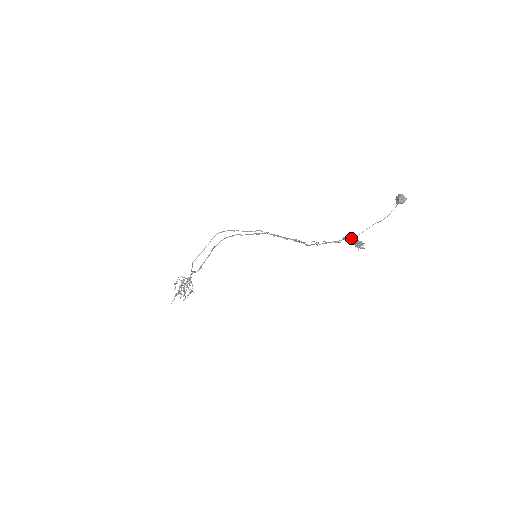
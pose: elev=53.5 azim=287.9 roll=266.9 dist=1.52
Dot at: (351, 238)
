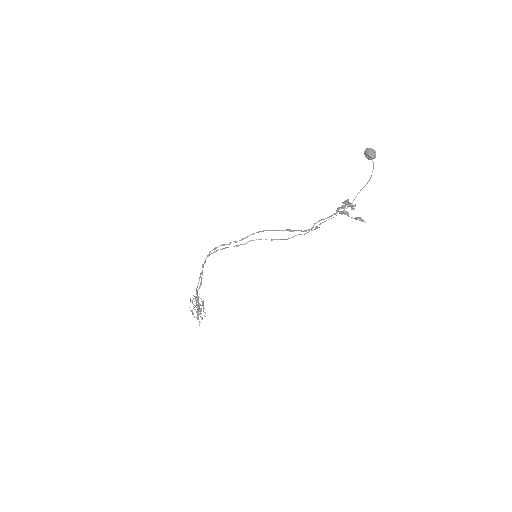
Dot at: (344, 208)
